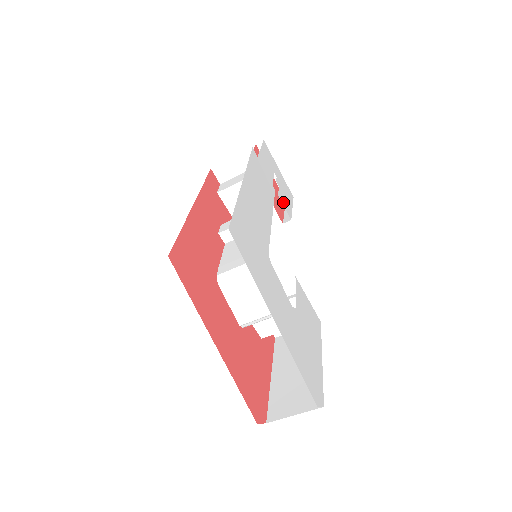
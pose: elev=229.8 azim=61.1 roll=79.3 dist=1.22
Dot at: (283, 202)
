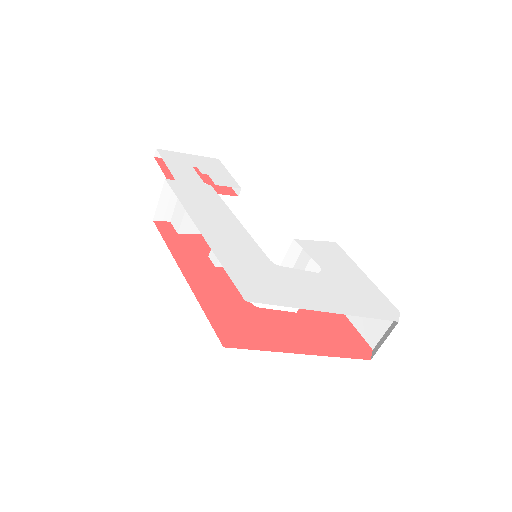
Dot at: (223, 184)
